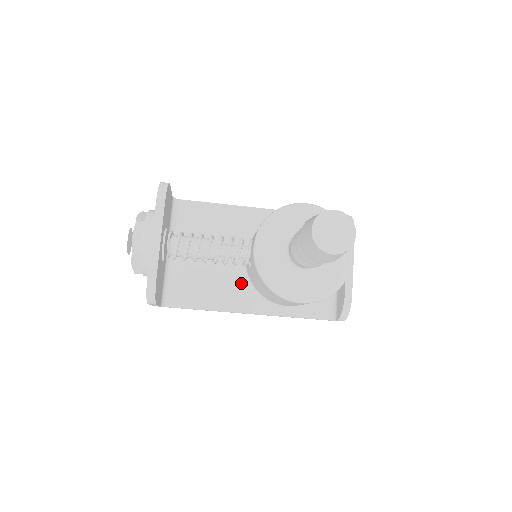
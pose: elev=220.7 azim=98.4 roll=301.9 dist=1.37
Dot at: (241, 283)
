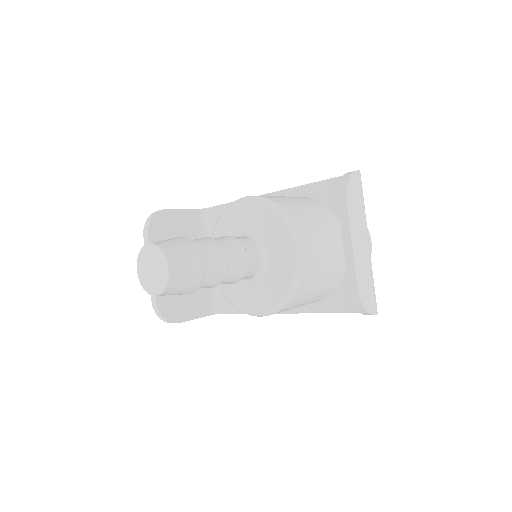
Dot at: occluded
